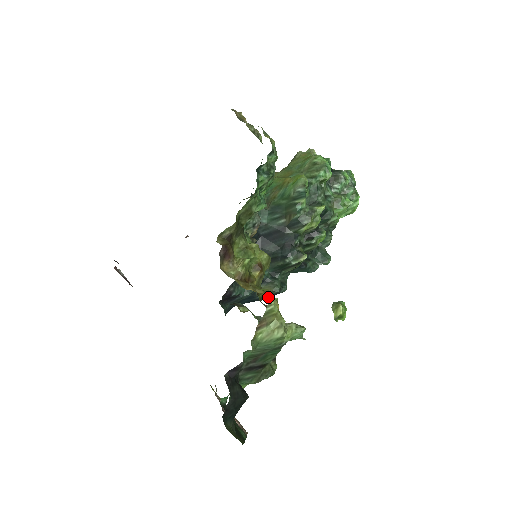
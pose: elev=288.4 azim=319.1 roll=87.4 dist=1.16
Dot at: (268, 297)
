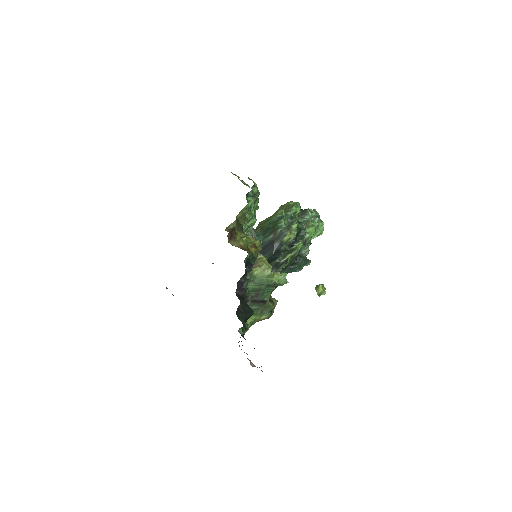
Dot at: occluded
